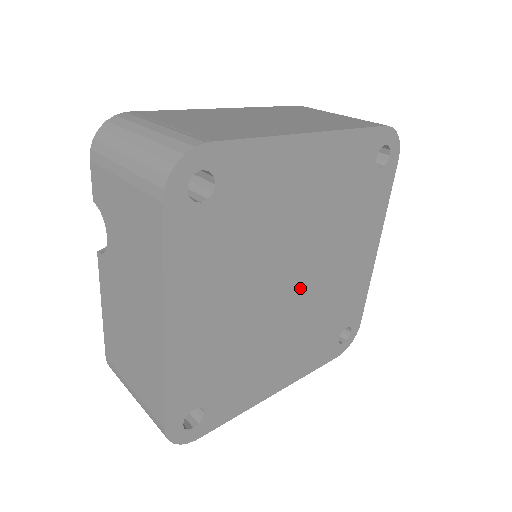
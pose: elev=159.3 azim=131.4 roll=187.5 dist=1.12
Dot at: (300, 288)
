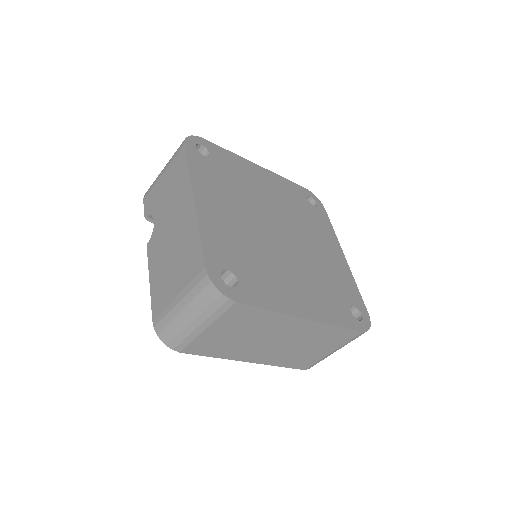
Dot at: (288, 241)
